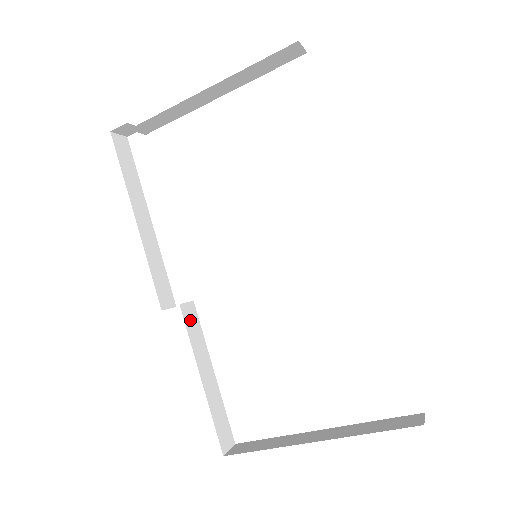
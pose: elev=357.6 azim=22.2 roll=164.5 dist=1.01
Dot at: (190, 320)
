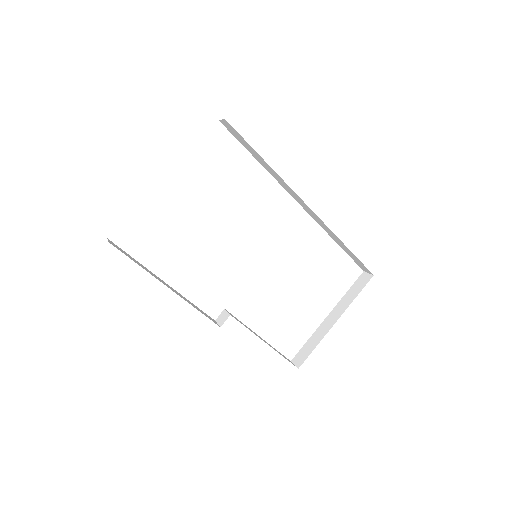
Dot at: (237, 319)
